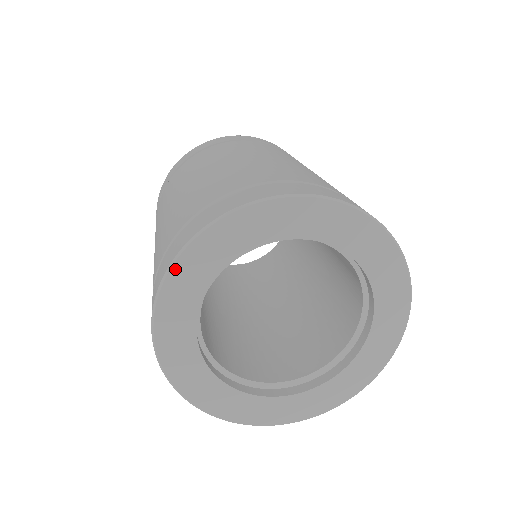
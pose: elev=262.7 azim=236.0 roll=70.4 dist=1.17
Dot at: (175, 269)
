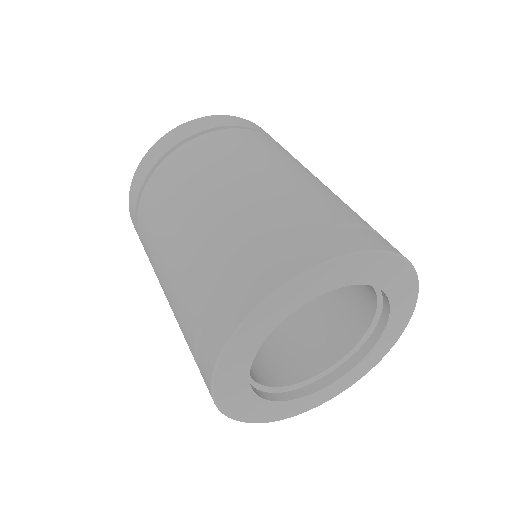
Dot at: (238, 336)
